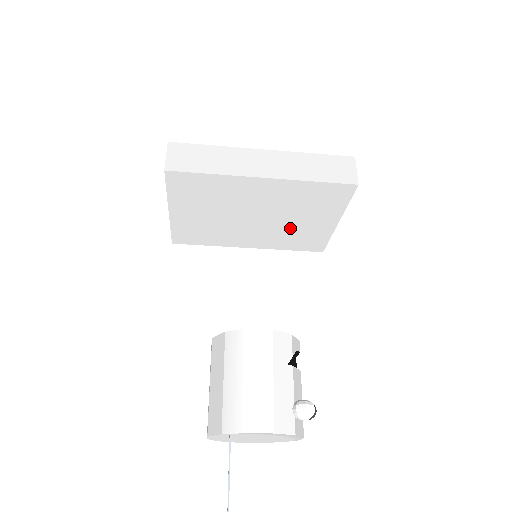
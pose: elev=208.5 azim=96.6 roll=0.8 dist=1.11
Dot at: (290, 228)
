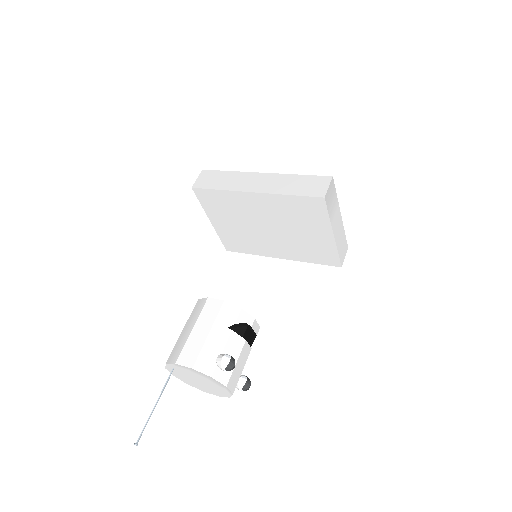
Dot at: (299, 240)
